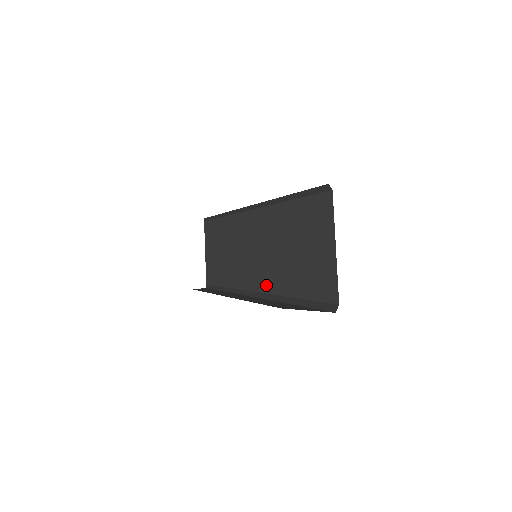
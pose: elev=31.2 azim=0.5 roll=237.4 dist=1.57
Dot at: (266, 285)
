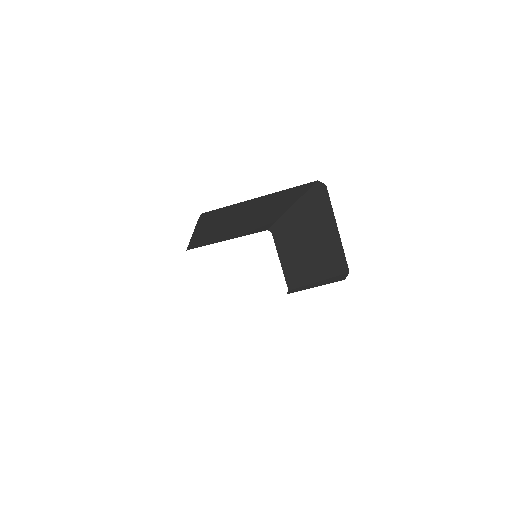
Dot at: (317, 274)
